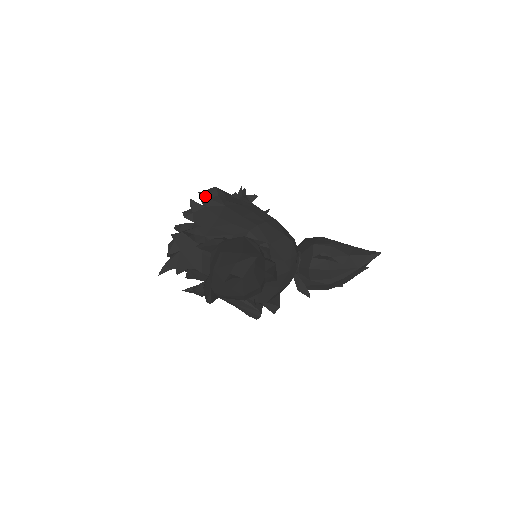
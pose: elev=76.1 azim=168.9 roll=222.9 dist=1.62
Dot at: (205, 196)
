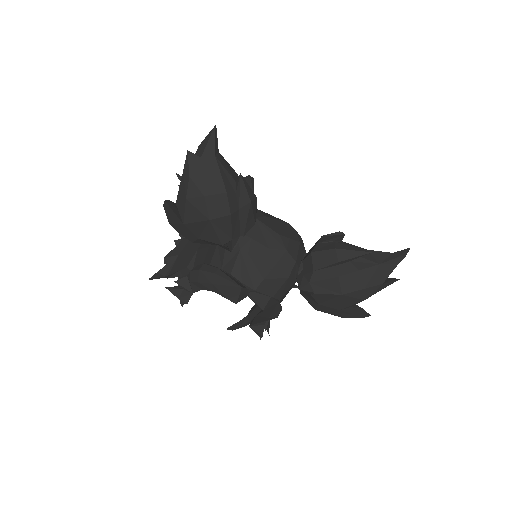
Dot at: occluded
